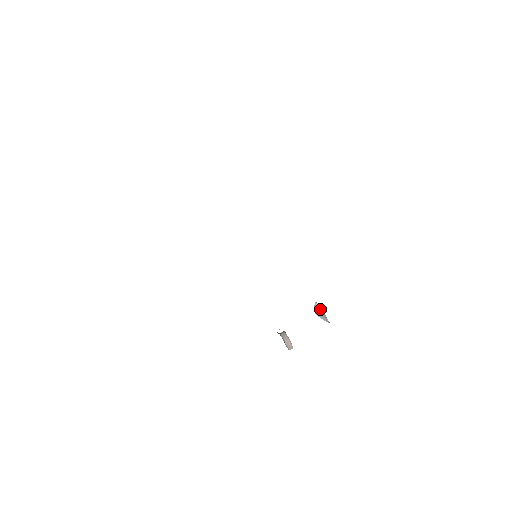
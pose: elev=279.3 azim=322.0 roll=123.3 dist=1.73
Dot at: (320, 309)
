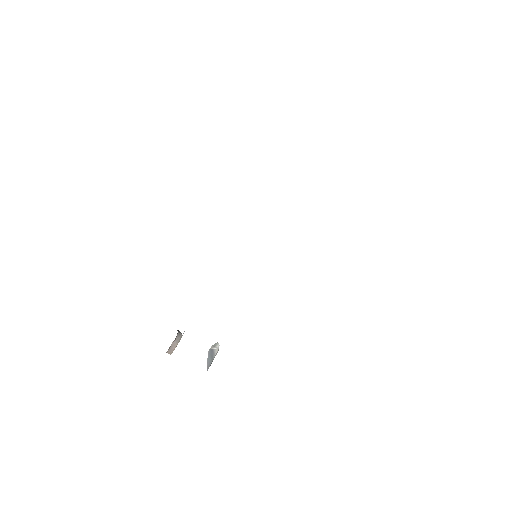
Dot at: (216, 352)
